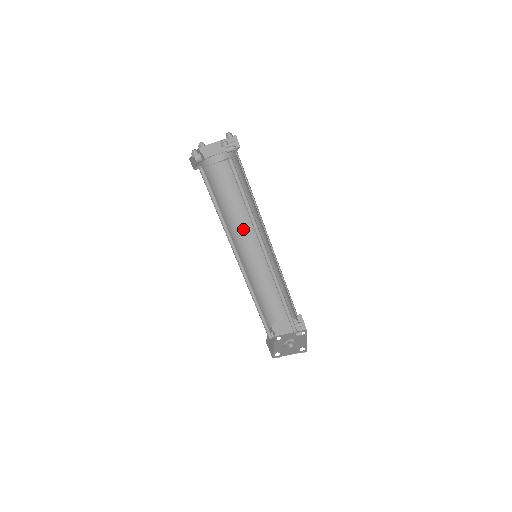
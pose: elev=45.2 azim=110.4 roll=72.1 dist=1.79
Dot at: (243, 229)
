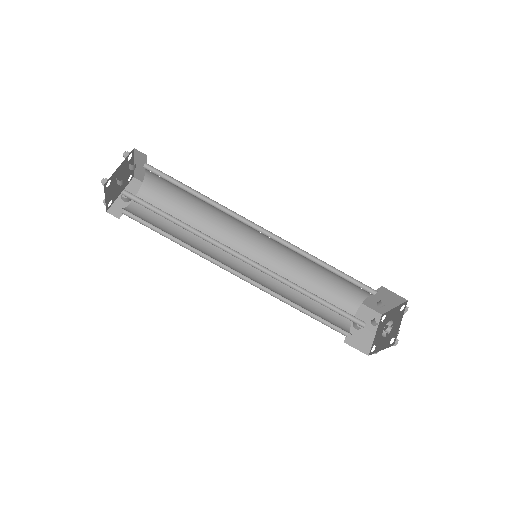
Dot at: (234, 228)
